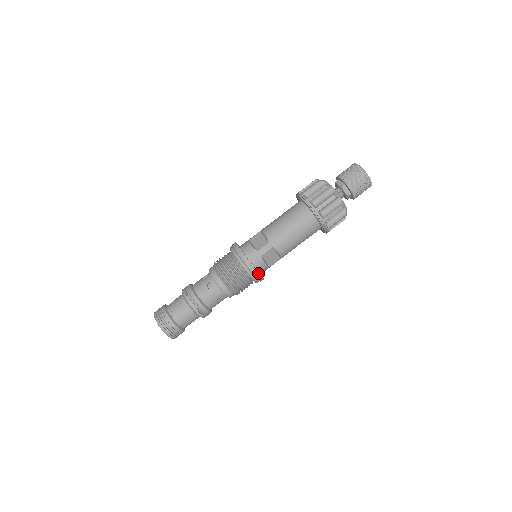
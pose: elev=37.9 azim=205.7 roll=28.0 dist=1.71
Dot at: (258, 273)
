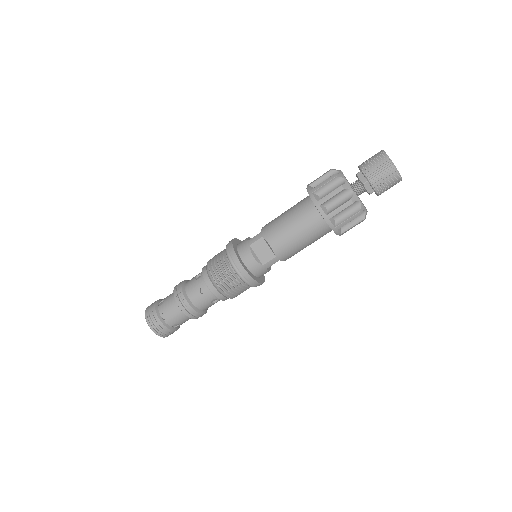
Dot at: (240, 262)
